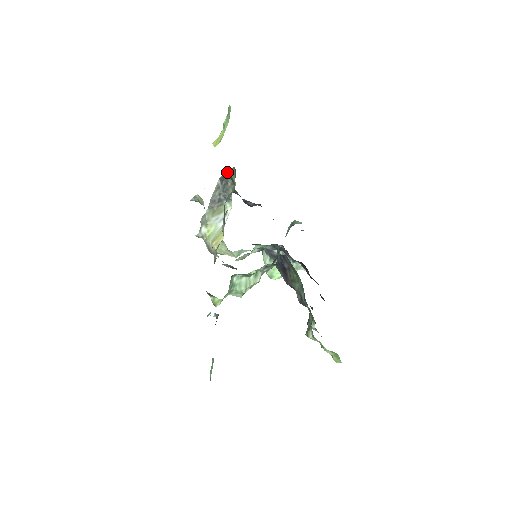
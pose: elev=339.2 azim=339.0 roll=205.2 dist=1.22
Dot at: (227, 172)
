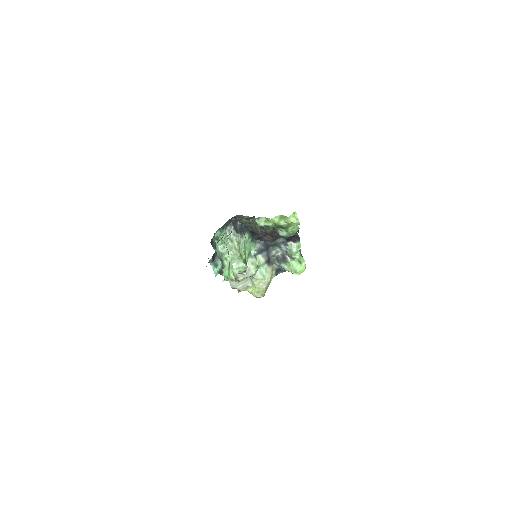
Dot at: occluded
